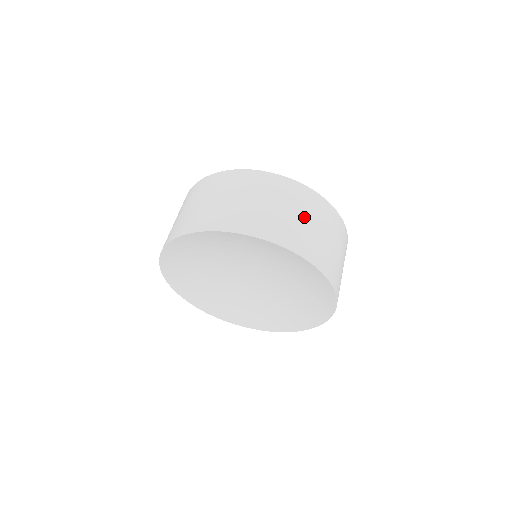
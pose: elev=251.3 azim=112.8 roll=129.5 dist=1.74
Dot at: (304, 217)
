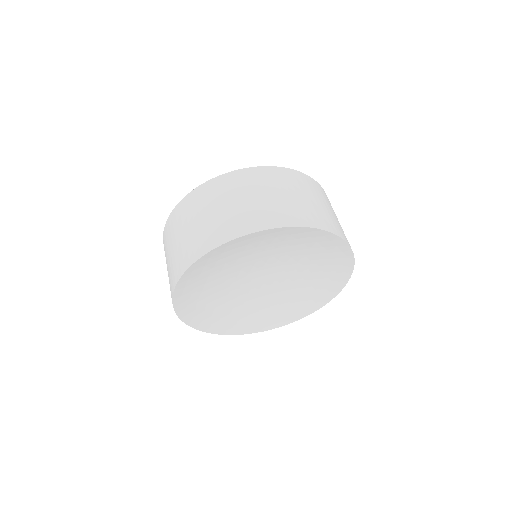
Dot at: (263, 194)
